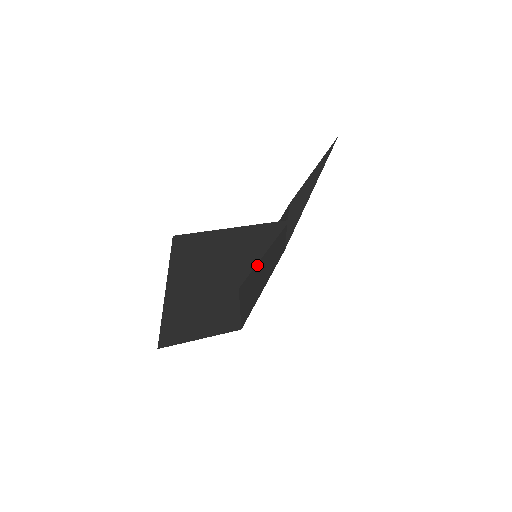
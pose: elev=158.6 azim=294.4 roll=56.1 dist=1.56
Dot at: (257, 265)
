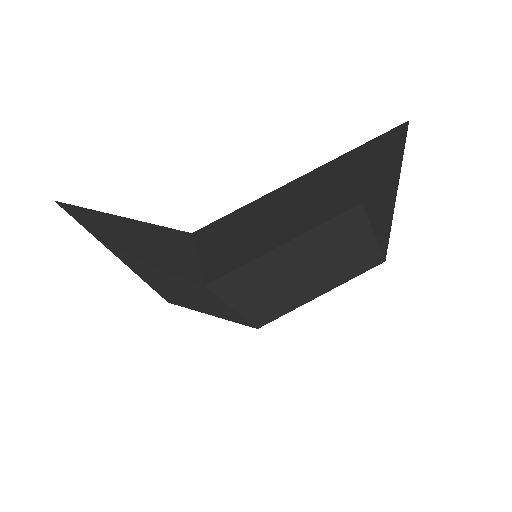
Dot at: (265, 267)
